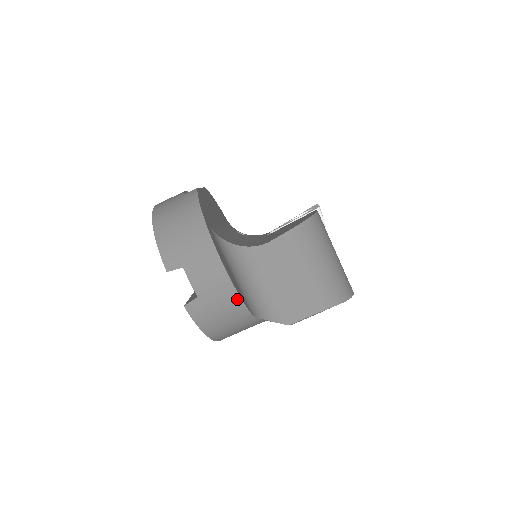
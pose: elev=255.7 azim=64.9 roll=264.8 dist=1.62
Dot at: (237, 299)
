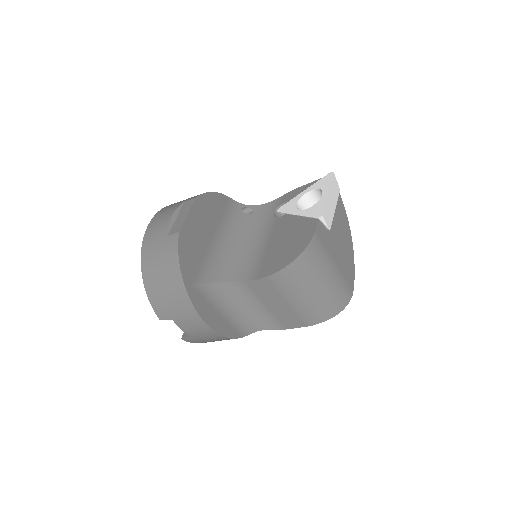
Dot at: (225, 338)
